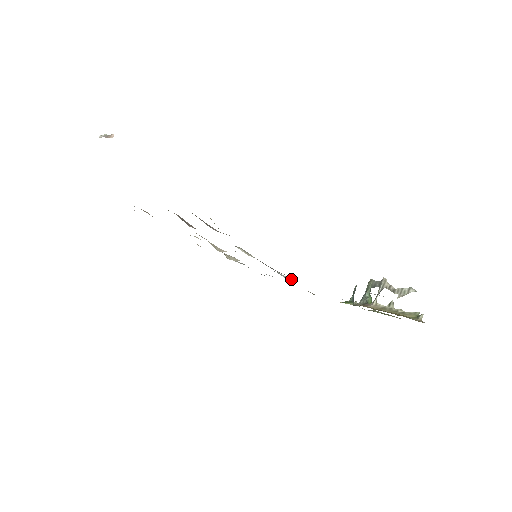
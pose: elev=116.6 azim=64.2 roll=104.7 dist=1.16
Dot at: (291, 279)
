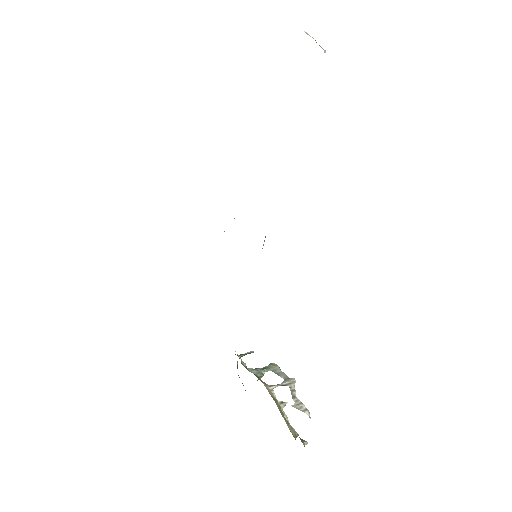
Dot at: occluded
